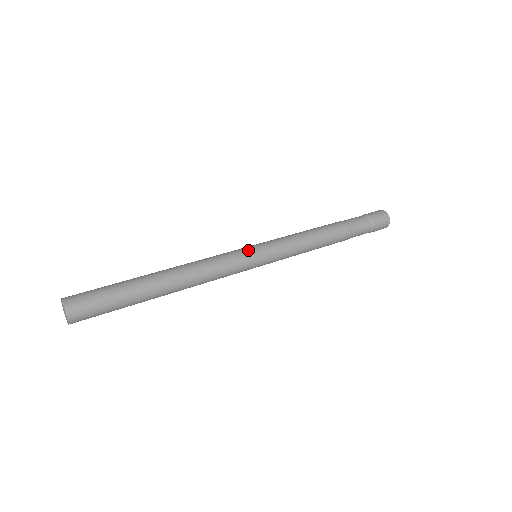
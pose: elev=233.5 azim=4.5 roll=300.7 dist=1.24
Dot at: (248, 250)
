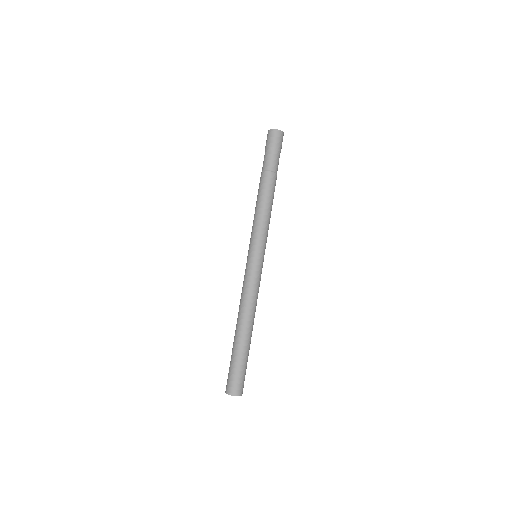
Dot at: (261, 264)
